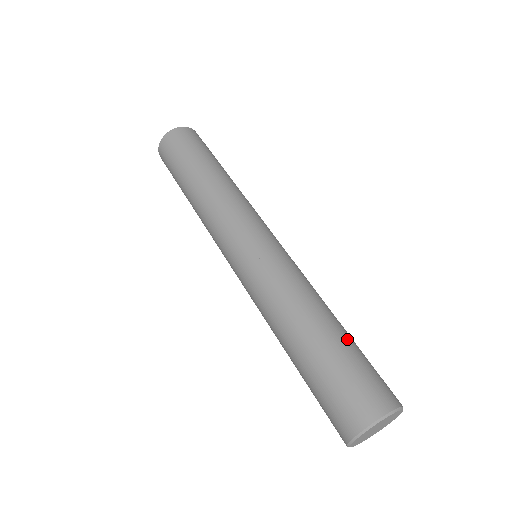
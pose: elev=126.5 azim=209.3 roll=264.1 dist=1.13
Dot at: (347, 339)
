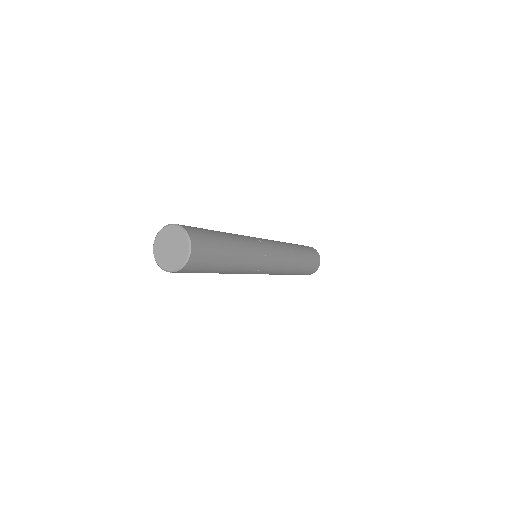
Dot at: (219, 235)
